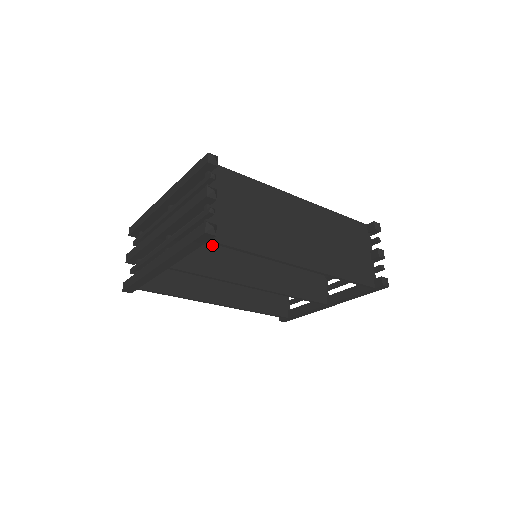
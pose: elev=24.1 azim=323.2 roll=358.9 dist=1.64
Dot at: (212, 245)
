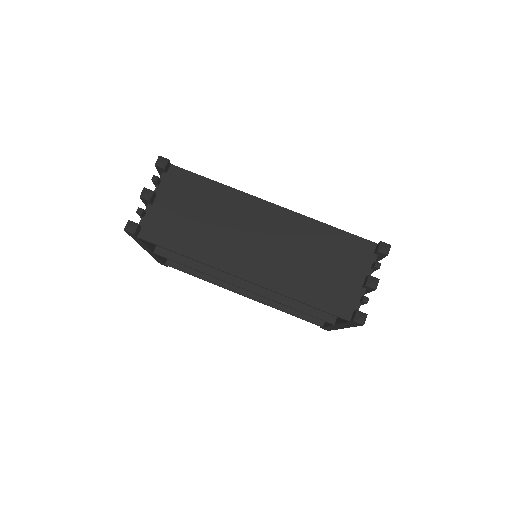
Dot at: occluded
